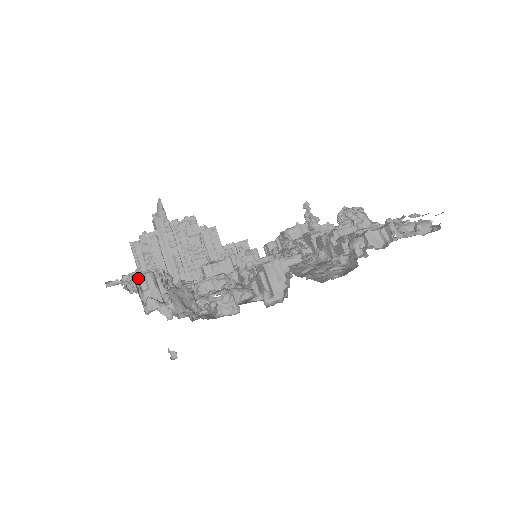
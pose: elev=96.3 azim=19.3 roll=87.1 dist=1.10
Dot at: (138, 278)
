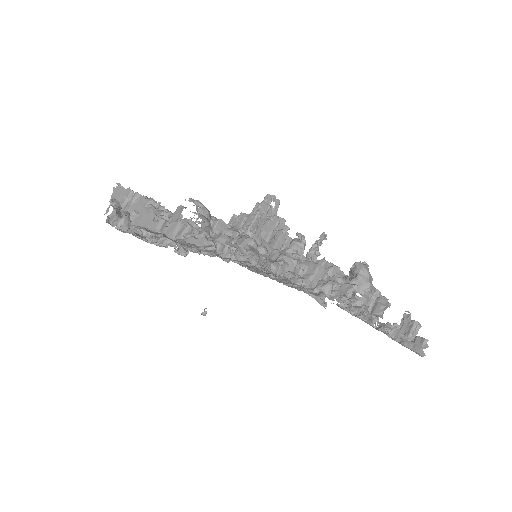
Dot at: (134, 194)
